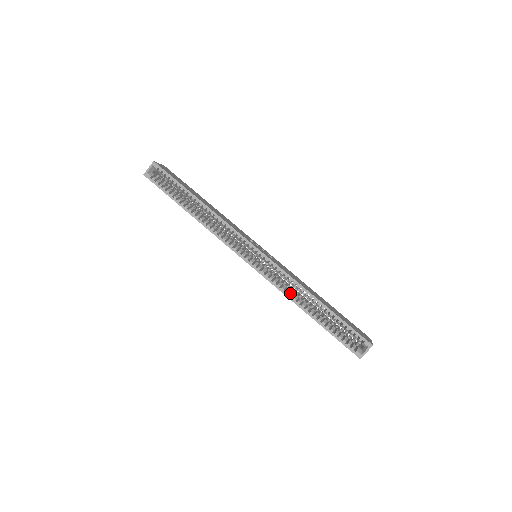
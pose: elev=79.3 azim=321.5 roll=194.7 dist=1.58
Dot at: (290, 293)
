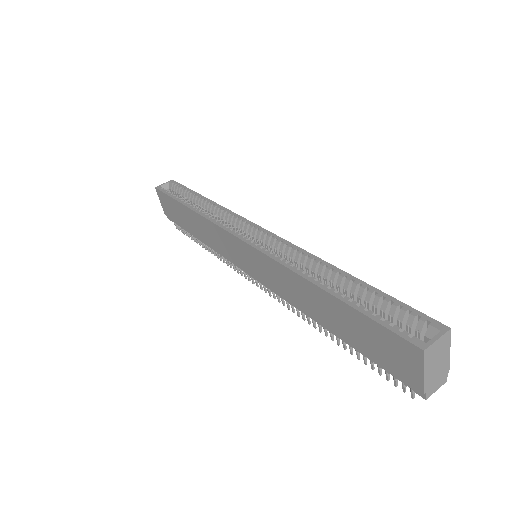
Dot at: (295, 287)
